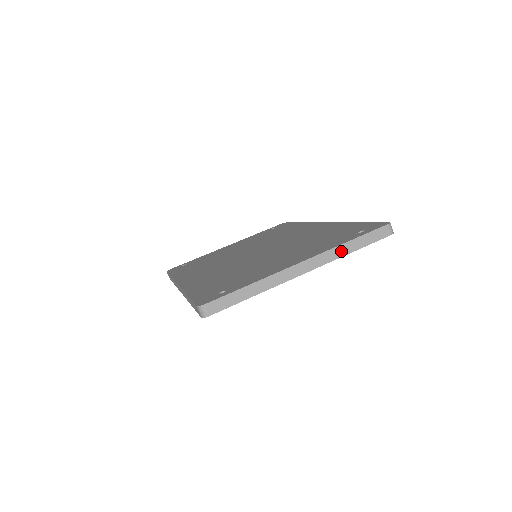
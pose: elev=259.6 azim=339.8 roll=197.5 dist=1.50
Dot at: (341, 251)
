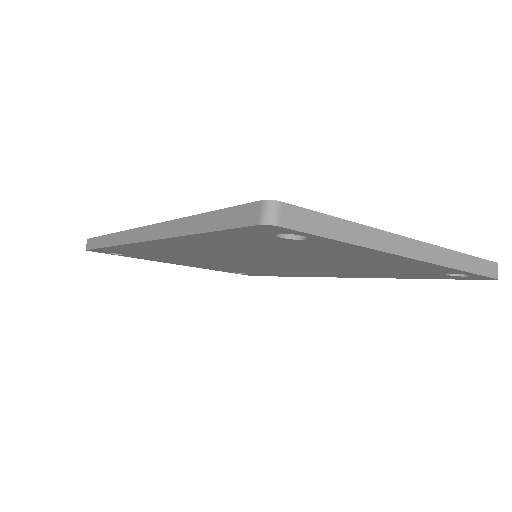
Dot at: (452, 259)
